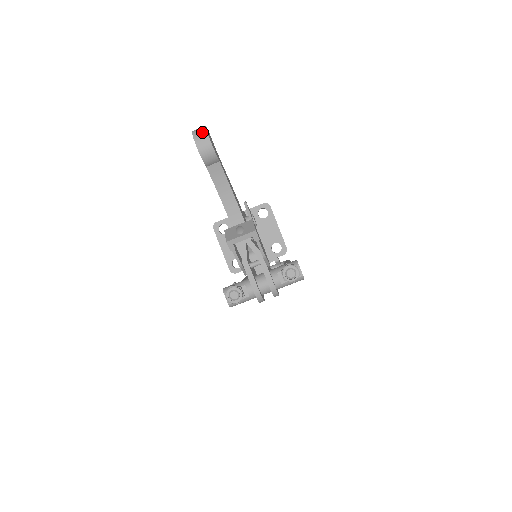
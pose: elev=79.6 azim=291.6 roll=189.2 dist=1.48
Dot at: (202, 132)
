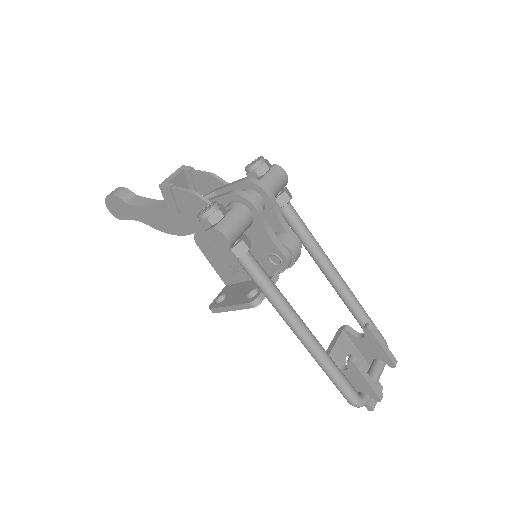
Dot at: occluded
